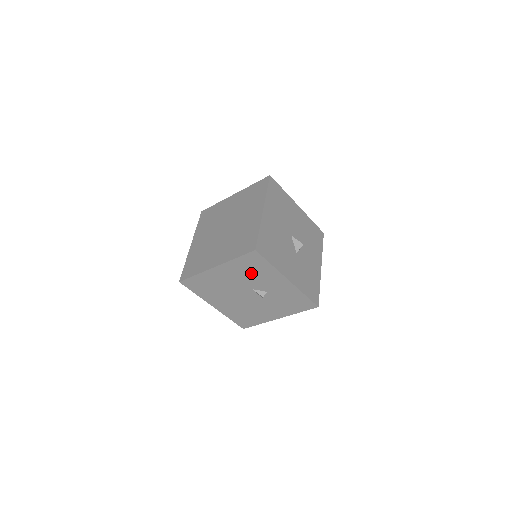
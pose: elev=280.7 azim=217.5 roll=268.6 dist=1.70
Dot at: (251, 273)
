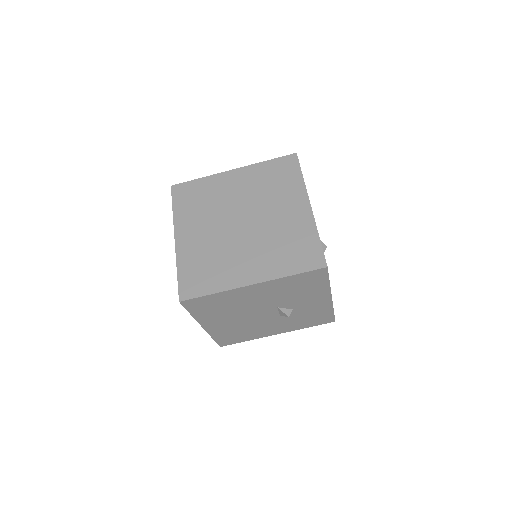
Dot at: (294, 291)
